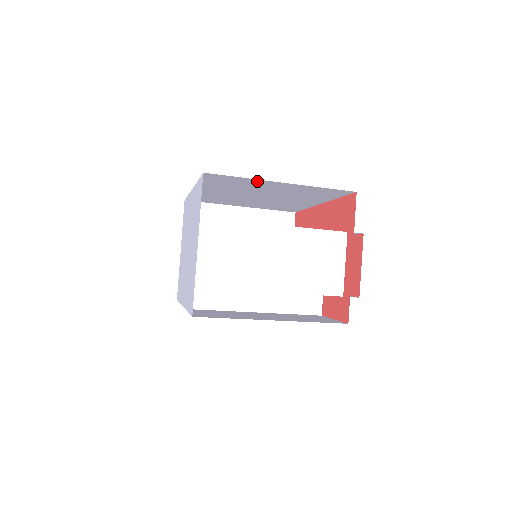
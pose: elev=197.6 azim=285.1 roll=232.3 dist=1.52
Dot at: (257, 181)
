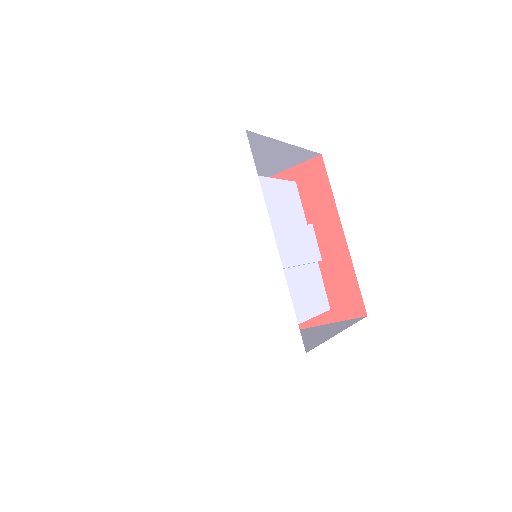
Dot at: occluded
